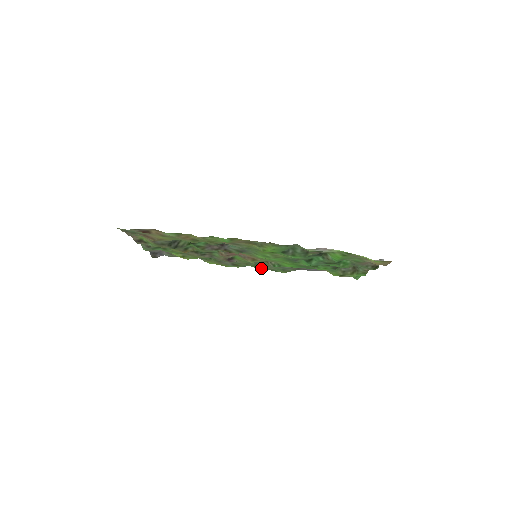
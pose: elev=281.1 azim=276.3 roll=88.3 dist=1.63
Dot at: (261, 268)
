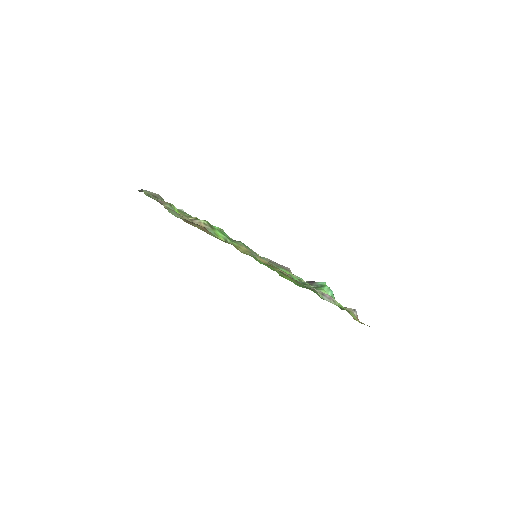
Dot at: occluded
